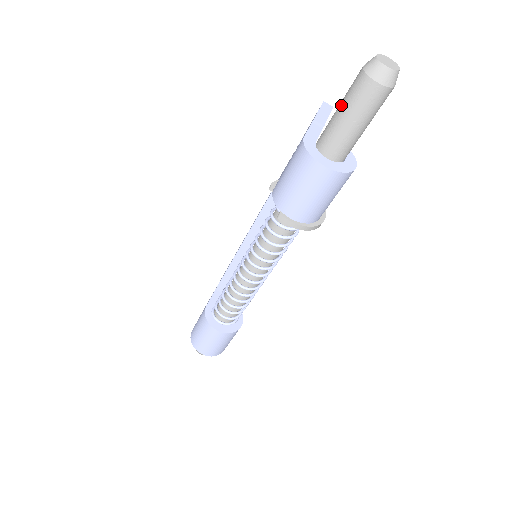
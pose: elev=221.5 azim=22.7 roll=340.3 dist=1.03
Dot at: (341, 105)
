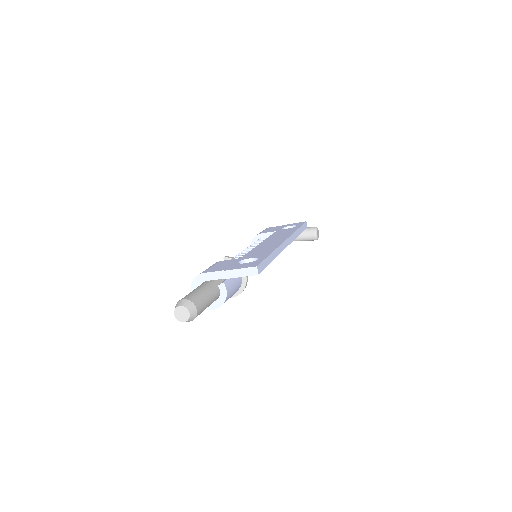
Dot at: (190, 292)
